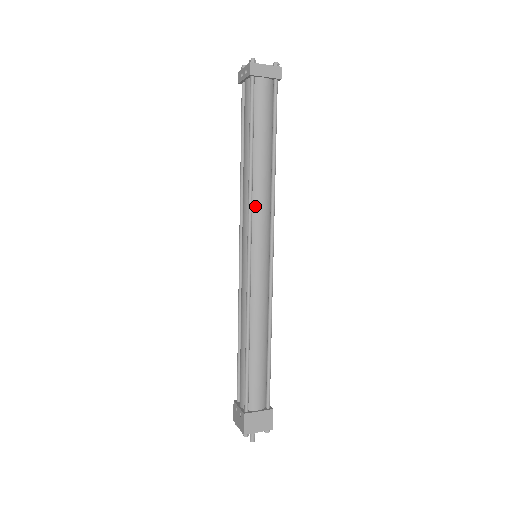
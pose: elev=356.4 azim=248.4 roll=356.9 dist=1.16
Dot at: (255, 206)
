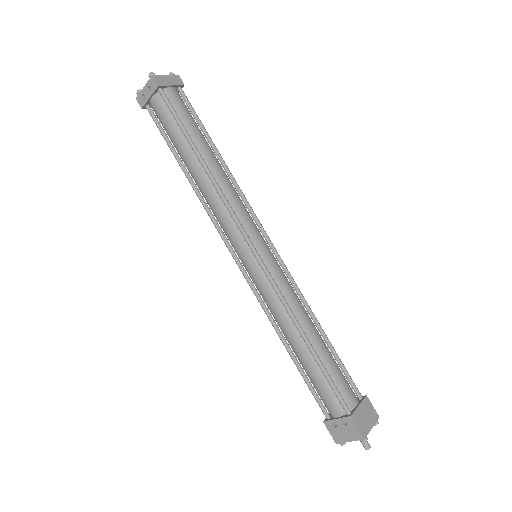
Dot at: (231, 204)
